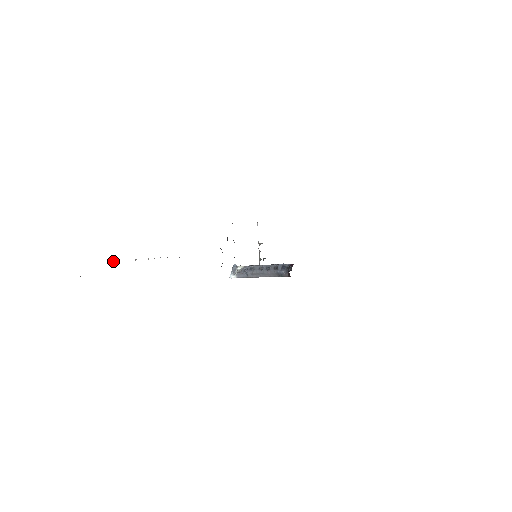
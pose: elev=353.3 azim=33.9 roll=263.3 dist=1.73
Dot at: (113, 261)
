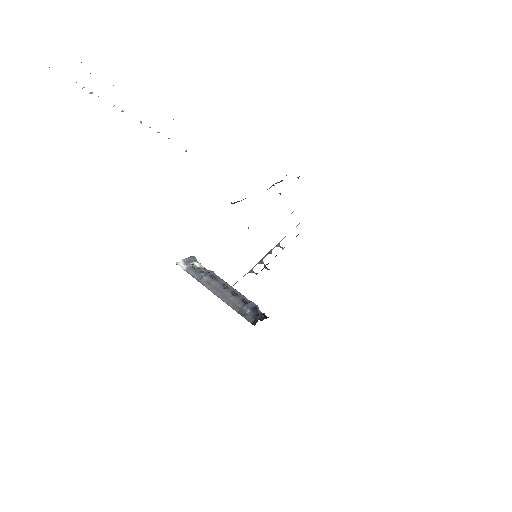
Dot at: (91, 92)
